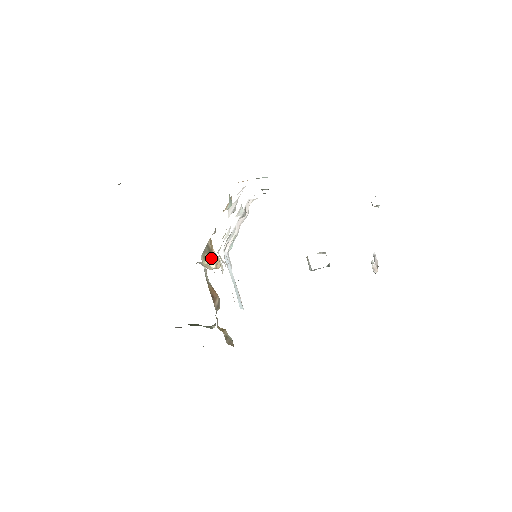
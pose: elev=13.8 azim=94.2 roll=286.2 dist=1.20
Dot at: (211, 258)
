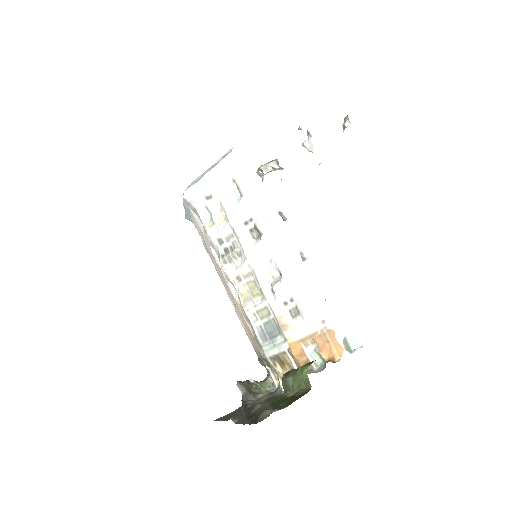
Dot at: (286, 371)
